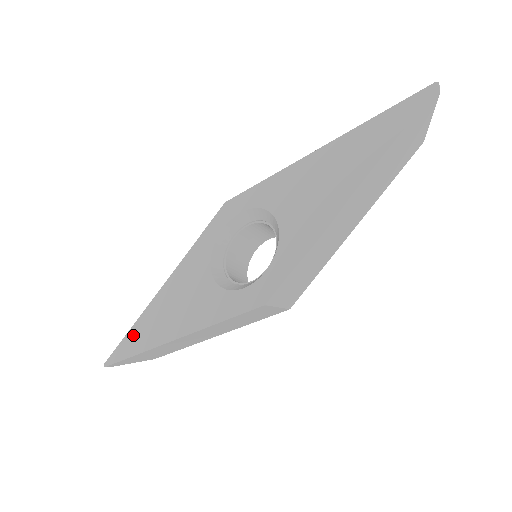
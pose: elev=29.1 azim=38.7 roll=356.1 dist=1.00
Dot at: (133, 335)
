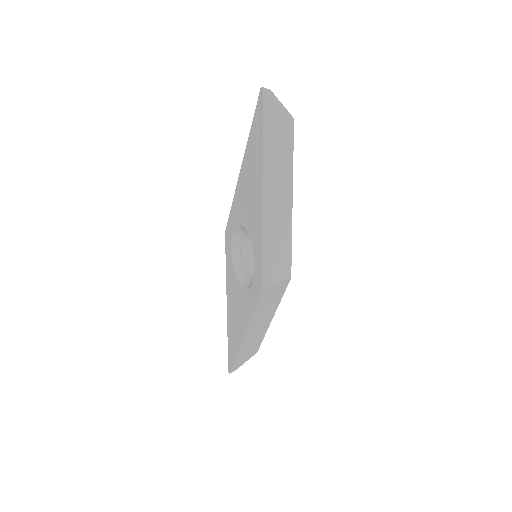
Dot at: (230, 346)
